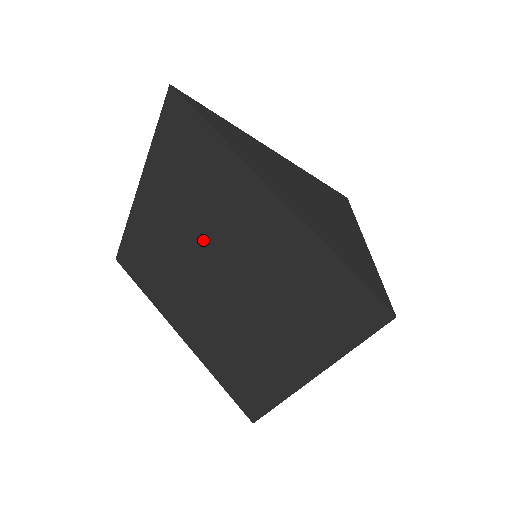
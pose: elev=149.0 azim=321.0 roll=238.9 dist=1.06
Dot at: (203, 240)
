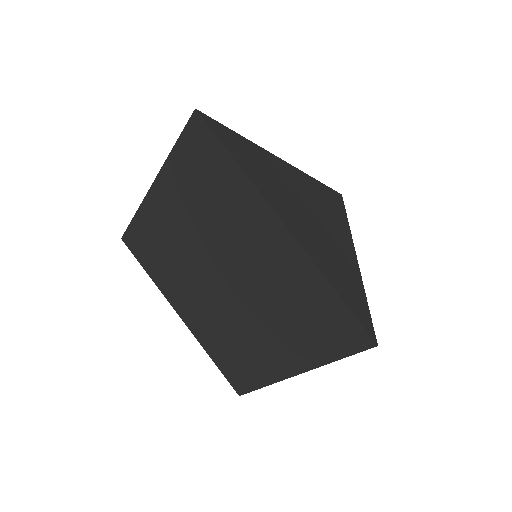
Dot at: (212, 245)
